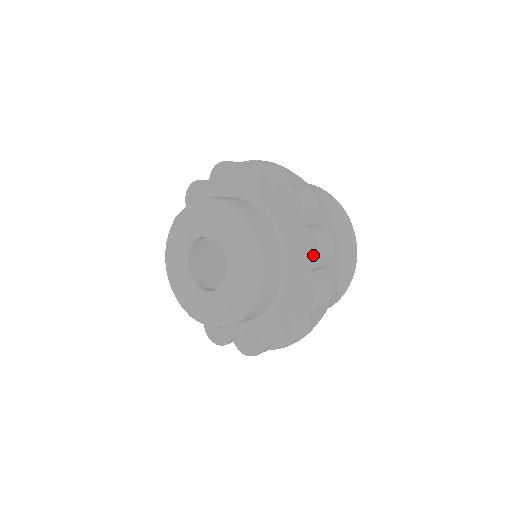
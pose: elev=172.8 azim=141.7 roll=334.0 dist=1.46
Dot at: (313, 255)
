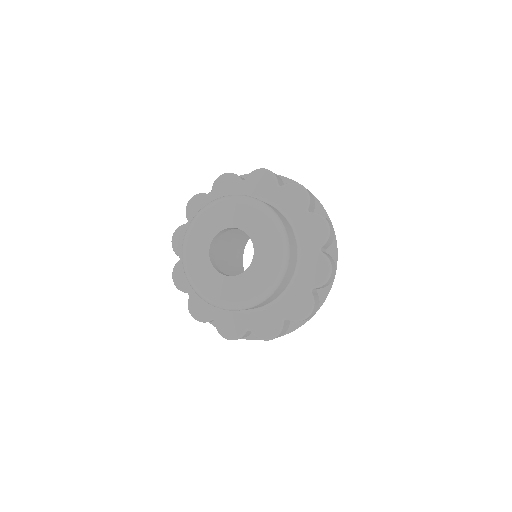
Dot at: (300, 315)
